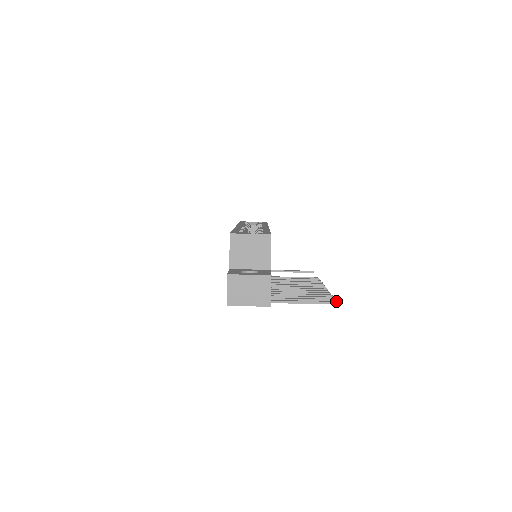
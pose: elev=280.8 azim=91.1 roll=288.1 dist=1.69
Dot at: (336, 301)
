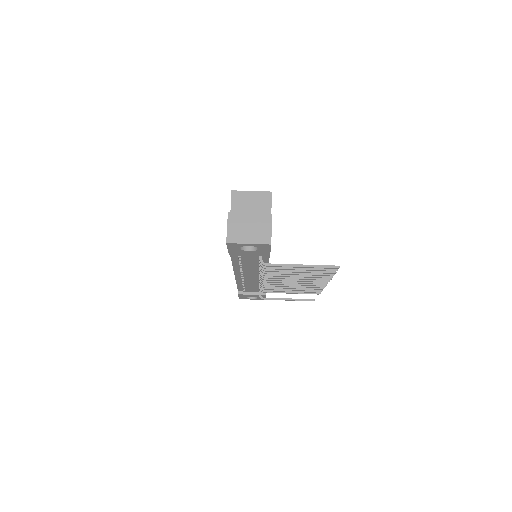
Dot at: (338, 266)
